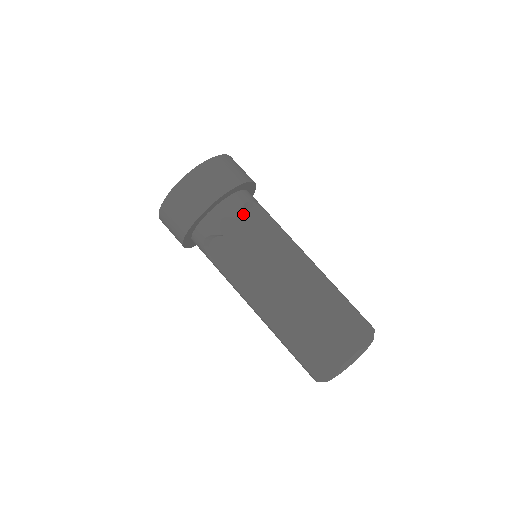
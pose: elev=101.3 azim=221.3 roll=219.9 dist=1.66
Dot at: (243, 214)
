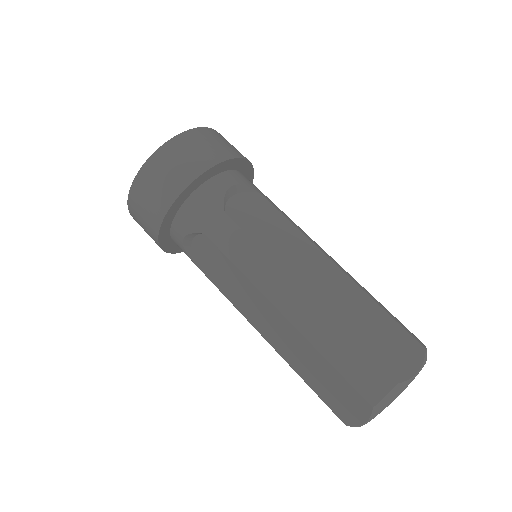
Dot at: (227, 202)
